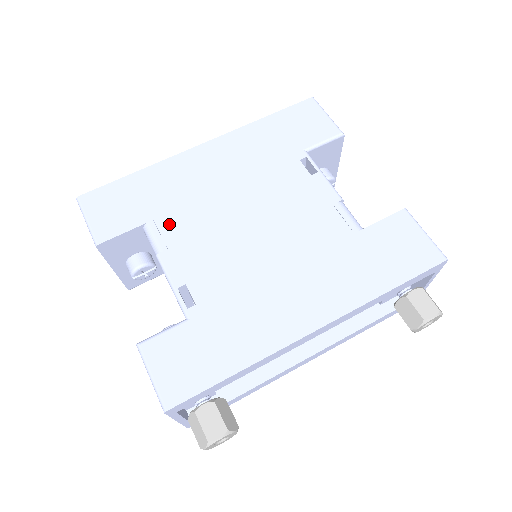
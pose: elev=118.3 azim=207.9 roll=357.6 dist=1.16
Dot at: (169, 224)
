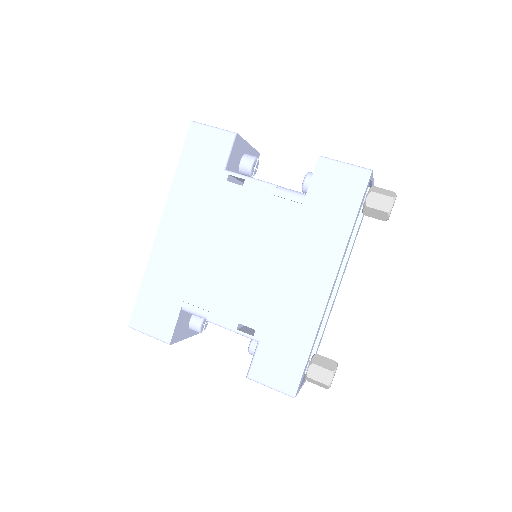
Dot at: (194, 296)
